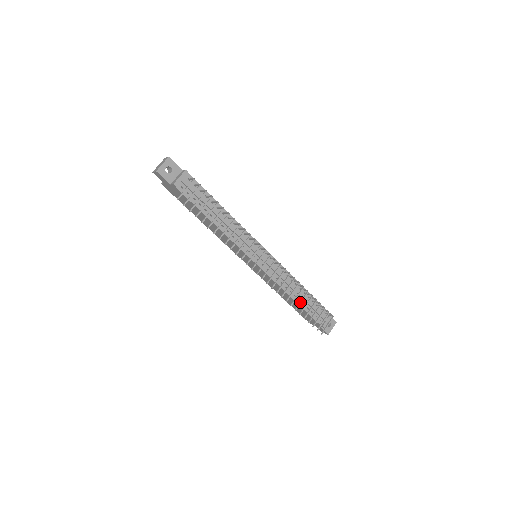
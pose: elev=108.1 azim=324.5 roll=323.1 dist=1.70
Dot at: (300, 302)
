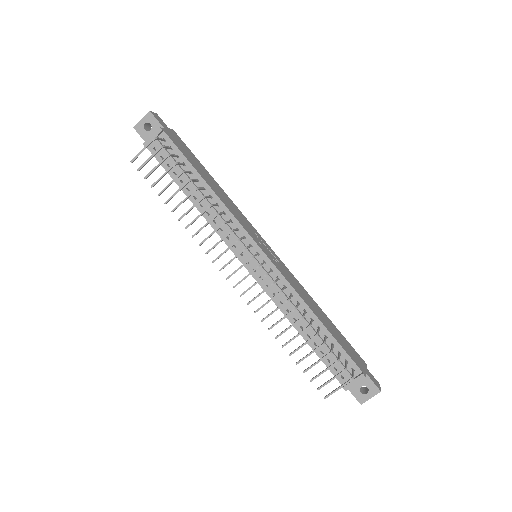
Dot at: (292, 338)
